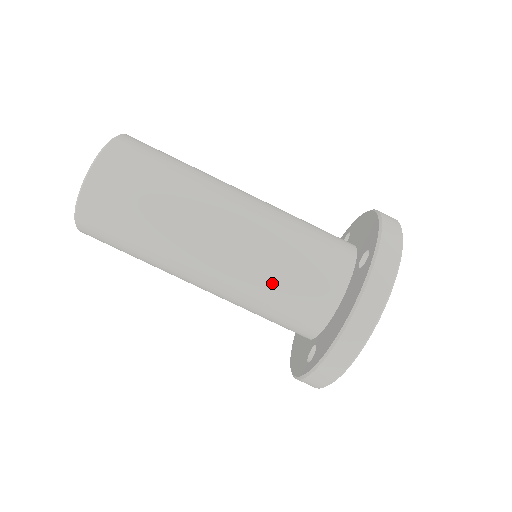
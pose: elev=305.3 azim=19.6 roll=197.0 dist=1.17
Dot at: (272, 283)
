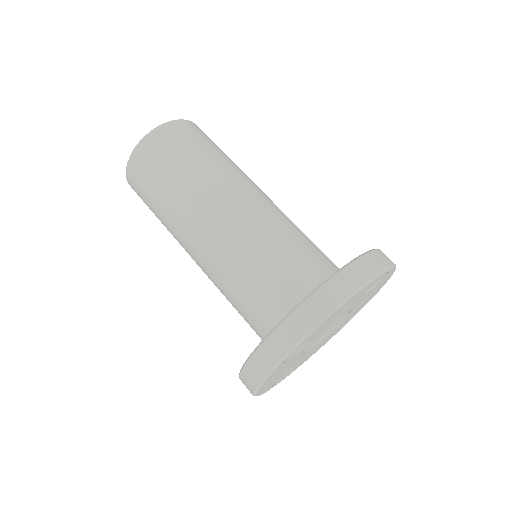
Dot at: (271, 248)
